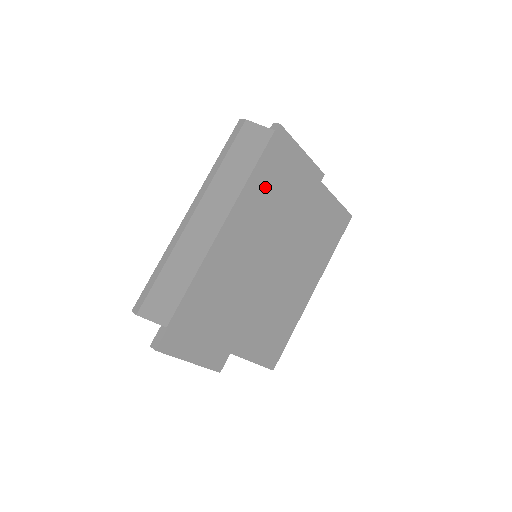
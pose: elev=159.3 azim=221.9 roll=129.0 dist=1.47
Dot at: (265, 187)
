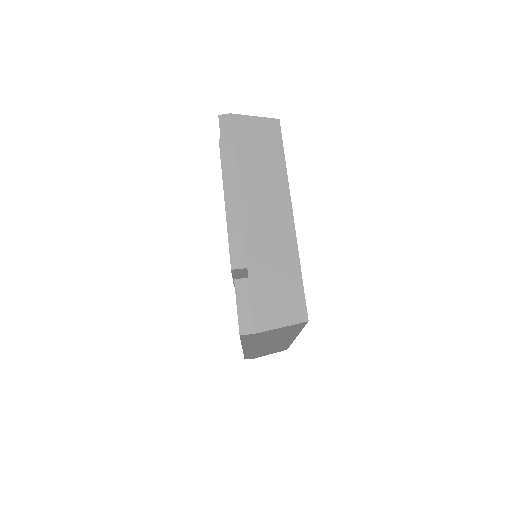
Dot at: occluded
